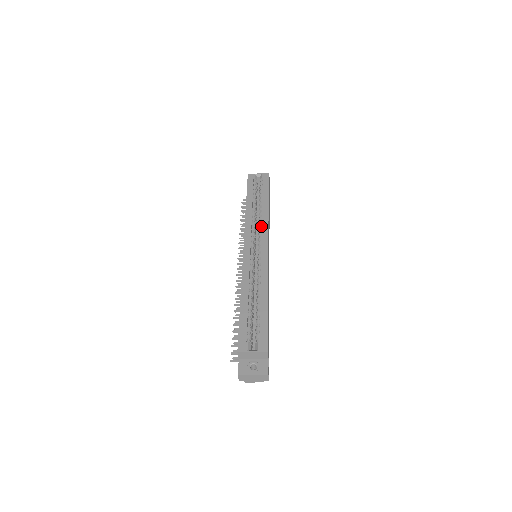
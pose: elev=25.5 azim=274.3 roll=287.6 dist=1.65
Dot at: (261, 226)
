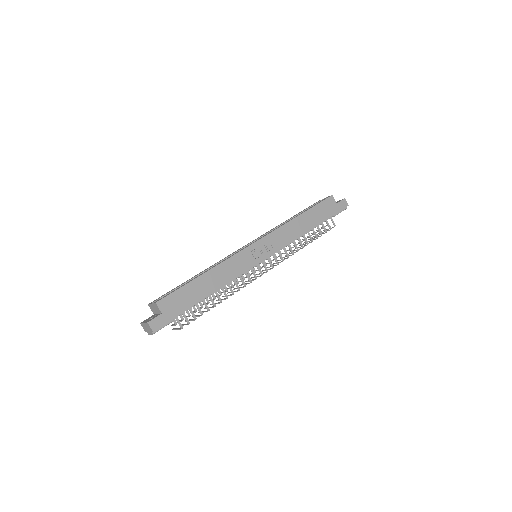
Dot at: occluded
